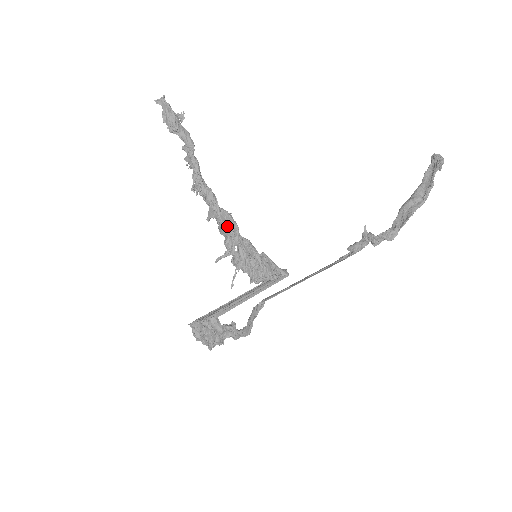
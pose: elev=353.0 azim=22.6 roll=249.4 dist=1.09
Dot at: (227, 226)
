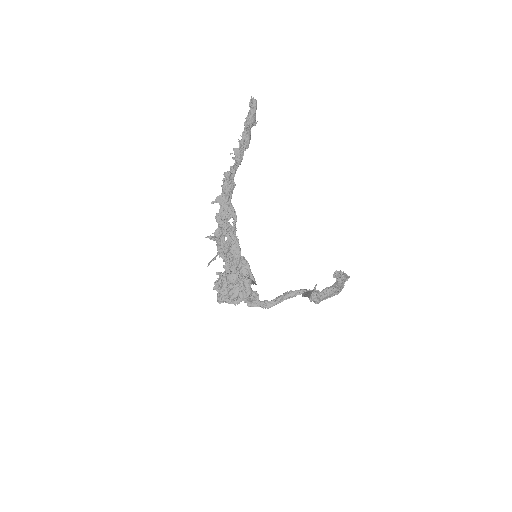
Dot at: (228, 218)
